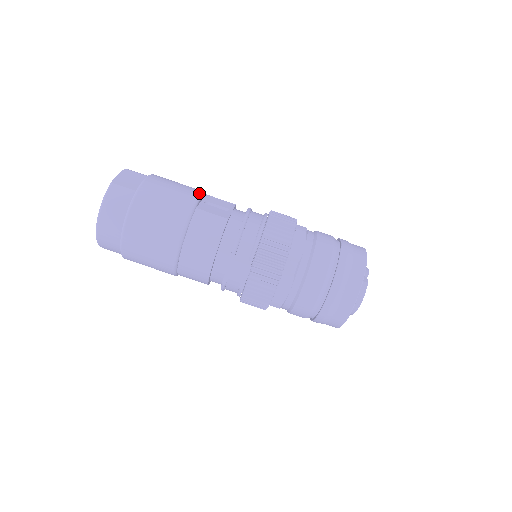
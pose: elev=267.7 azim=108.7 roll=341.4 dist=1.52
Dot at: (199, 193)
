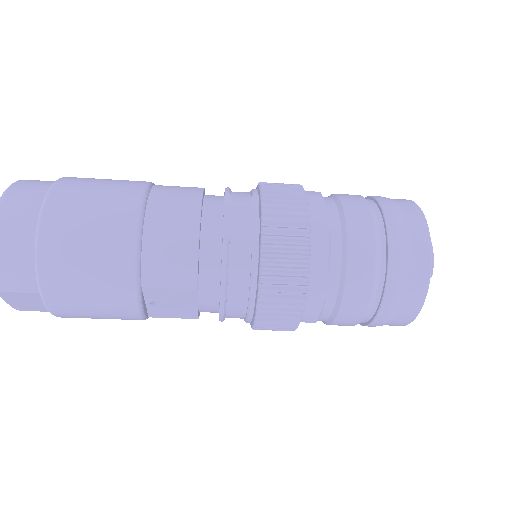
Dot at: (137, 312)
